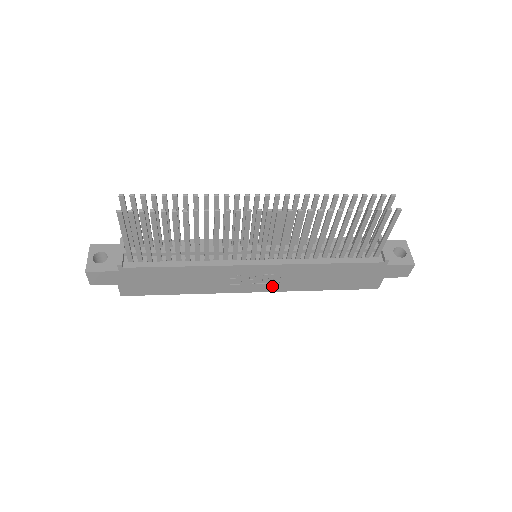
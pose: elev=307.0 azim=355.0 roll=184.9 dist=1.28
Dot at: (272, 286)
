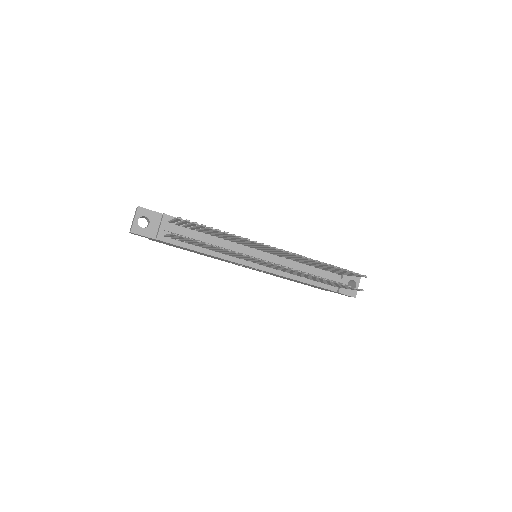
Dot at: (257, 270)
